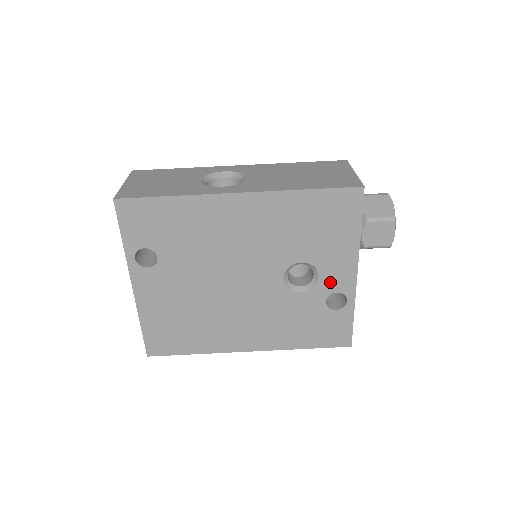
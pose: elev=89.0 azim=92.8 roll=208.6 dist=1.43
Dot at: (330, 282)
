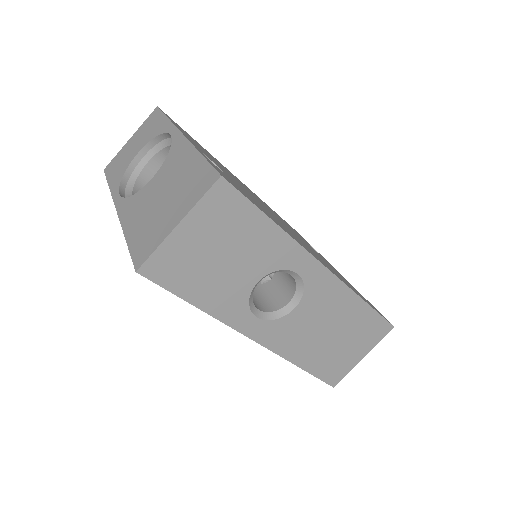
Dot at: occluded
